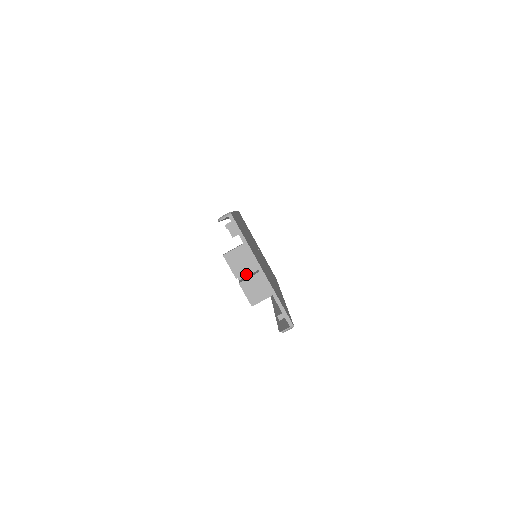
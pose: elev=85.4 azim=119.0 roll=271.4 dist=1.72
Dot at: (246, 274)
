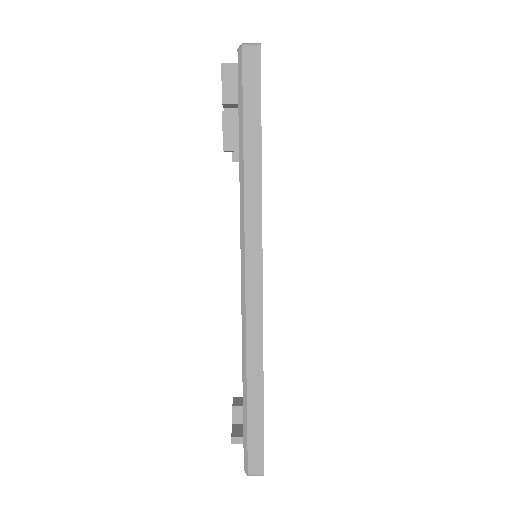
Dot at: occluded
